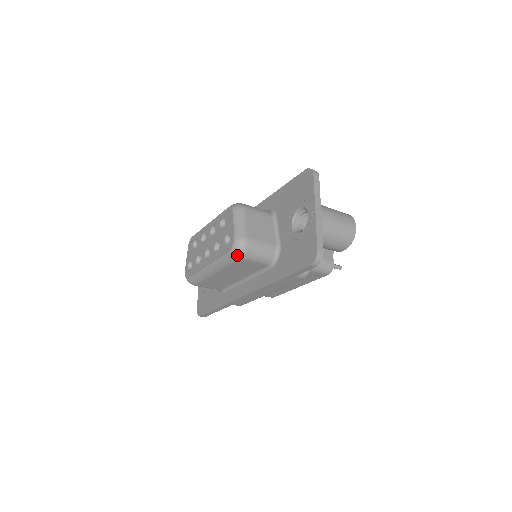
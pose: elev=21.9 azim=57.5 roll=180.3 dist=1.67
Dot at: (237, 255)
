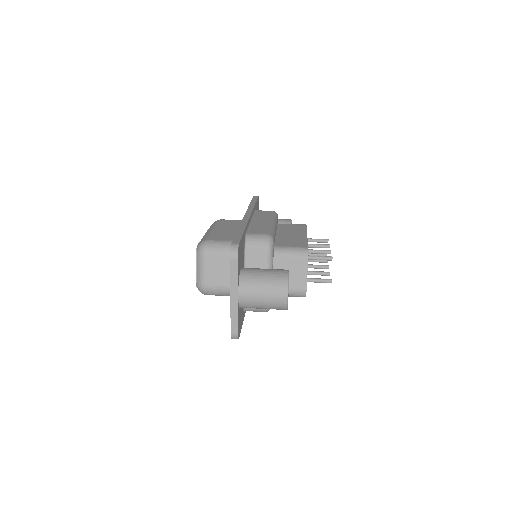
Dot at: occluded
